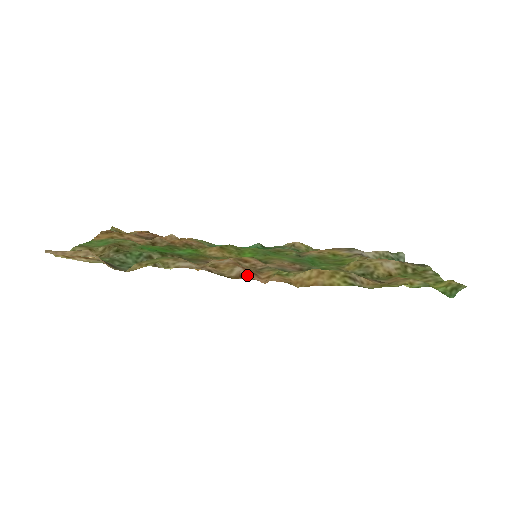
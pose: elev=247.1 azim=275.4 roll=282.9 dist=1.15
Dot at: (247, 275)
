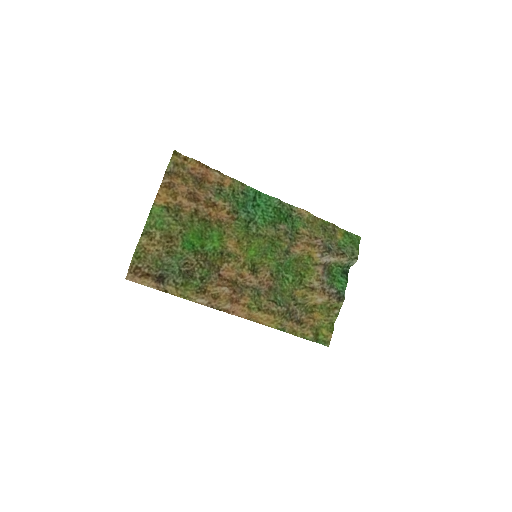
Dot at: (231, 310)
